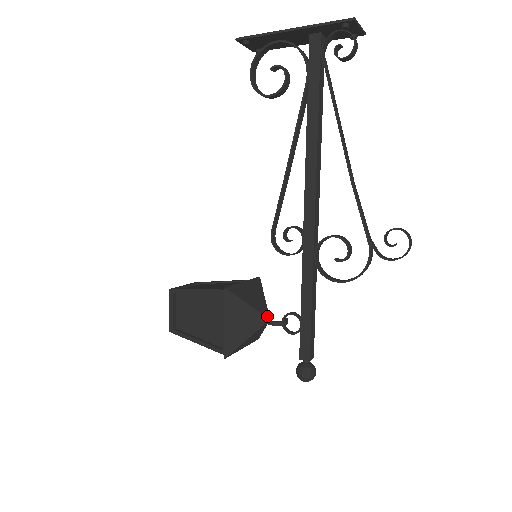
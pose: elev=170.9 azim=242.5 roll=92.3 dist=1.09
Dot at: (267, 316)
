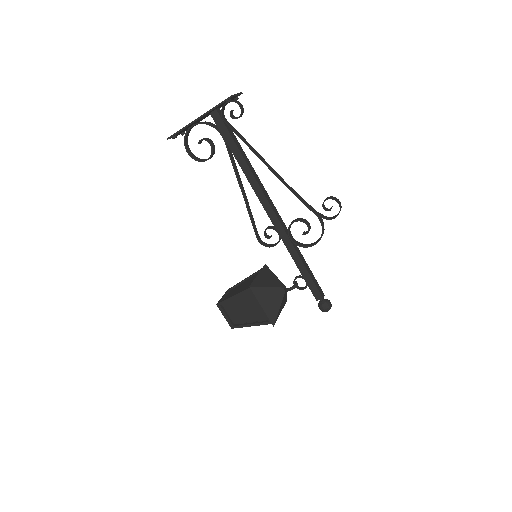
Dot at: (283, 287)
